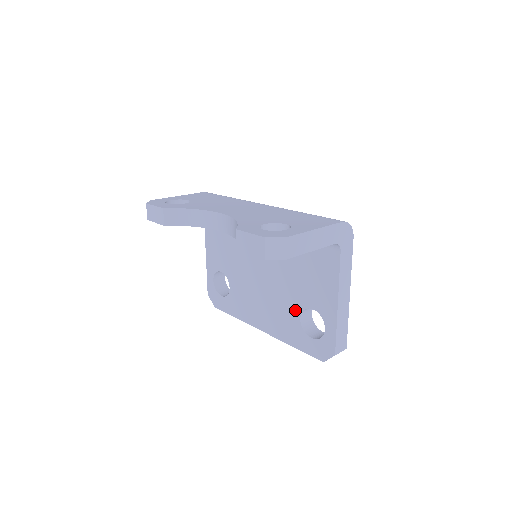
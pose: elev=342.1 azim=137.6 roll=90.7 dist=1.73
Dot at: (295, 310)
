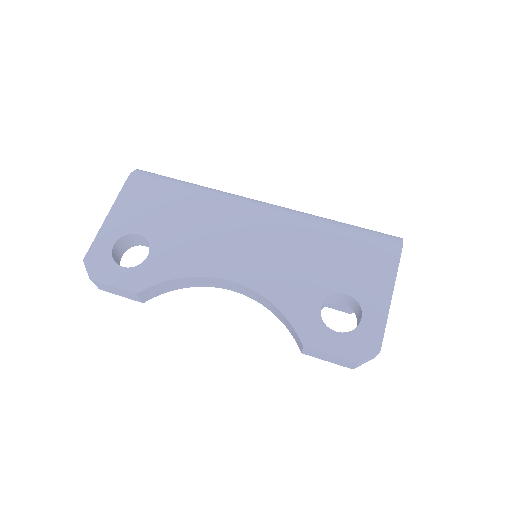
Dot at: occluded
